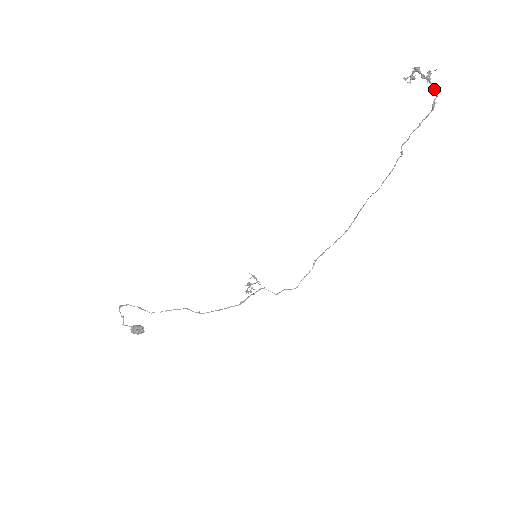
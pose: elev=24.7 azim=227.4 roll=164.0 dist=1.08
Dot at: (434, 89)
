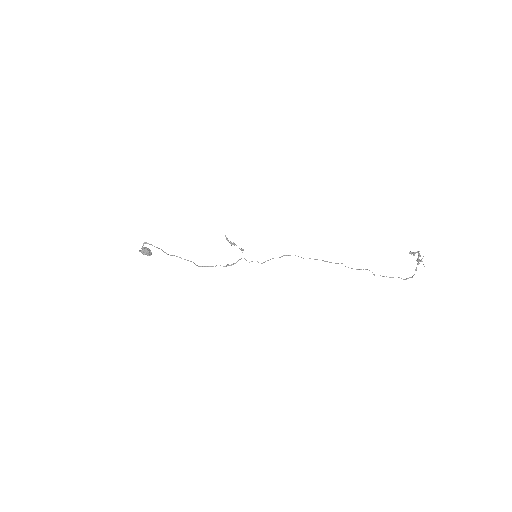
Dot at: occluded
